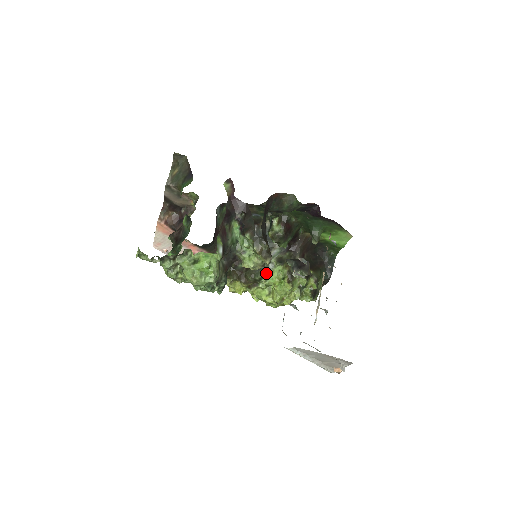
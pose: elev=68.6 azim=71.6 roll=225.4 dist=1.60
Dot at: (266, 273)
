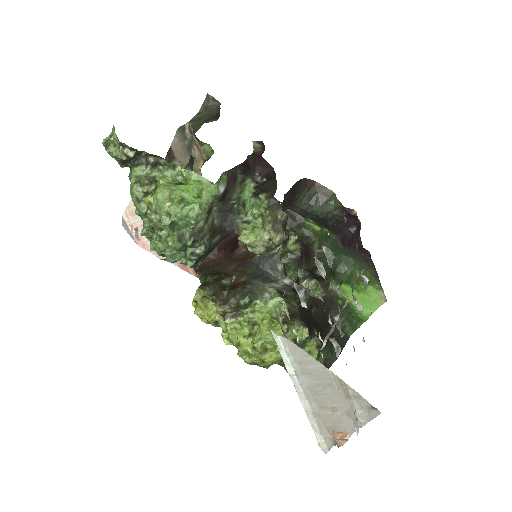
Dot at: (256, 302)
